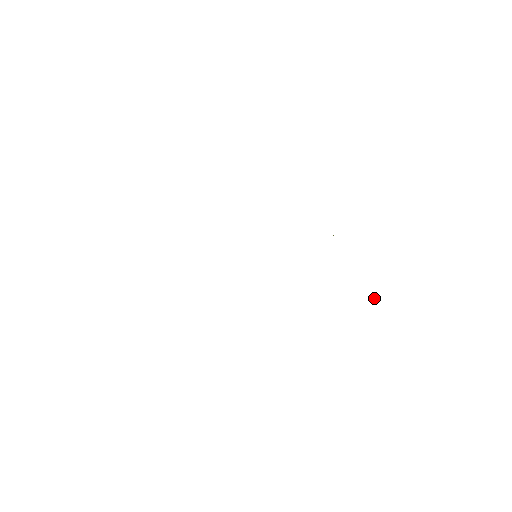
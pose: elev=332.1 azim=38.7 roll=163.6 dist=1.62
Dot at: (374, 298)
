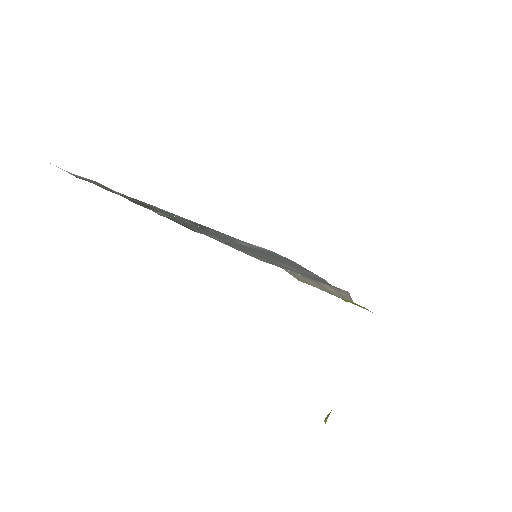
Dot at: (326, 418)
